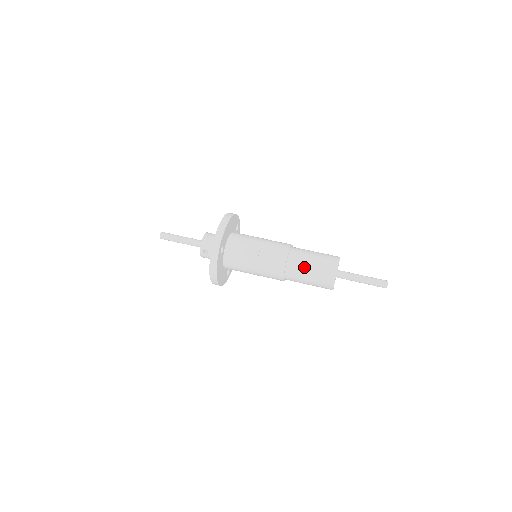
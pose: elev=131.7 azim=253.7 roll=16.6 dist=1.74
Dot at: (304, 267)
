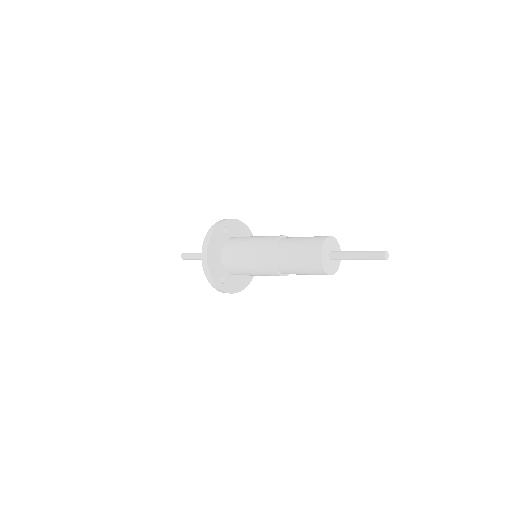
Dot at: (296, 238)
